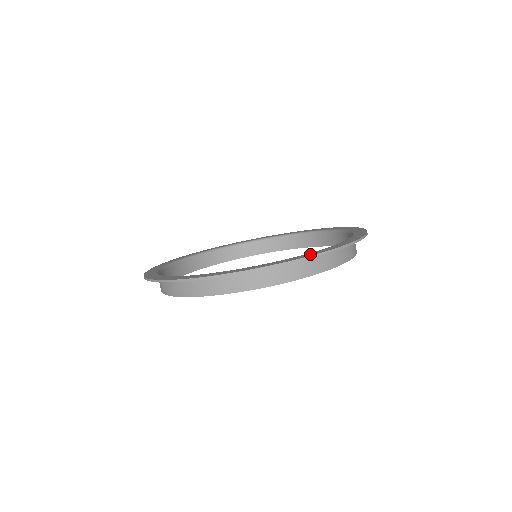
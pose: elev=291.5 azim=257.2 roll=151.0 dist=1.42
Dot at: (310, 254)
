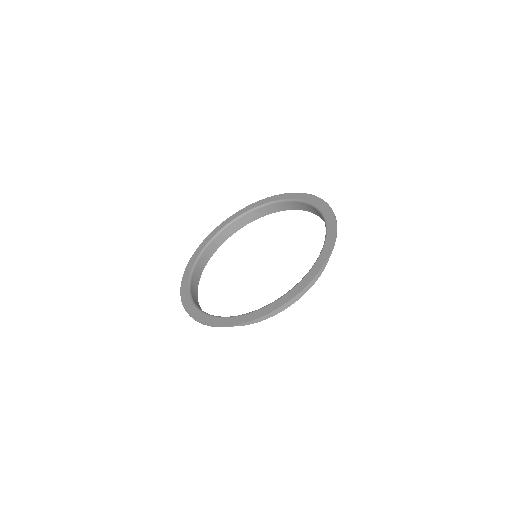
Dot at: (328, 249)
